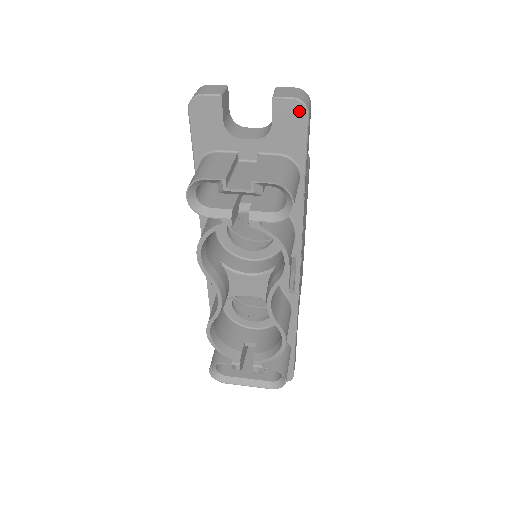
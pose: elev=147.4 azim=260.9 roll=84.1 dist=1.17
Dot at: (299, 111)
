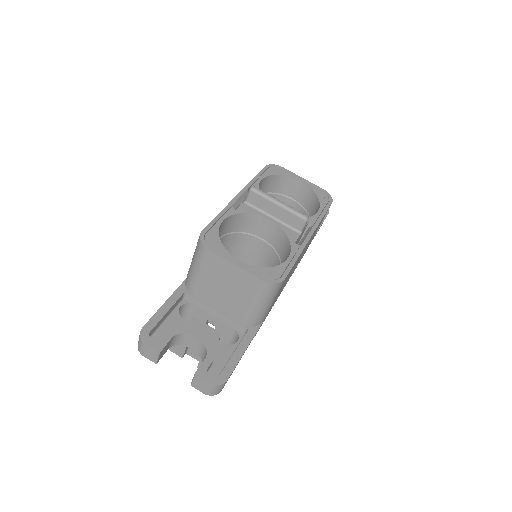
Dot at: occluded
